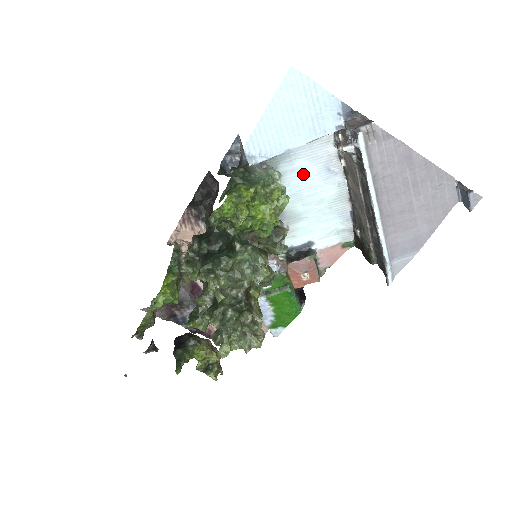
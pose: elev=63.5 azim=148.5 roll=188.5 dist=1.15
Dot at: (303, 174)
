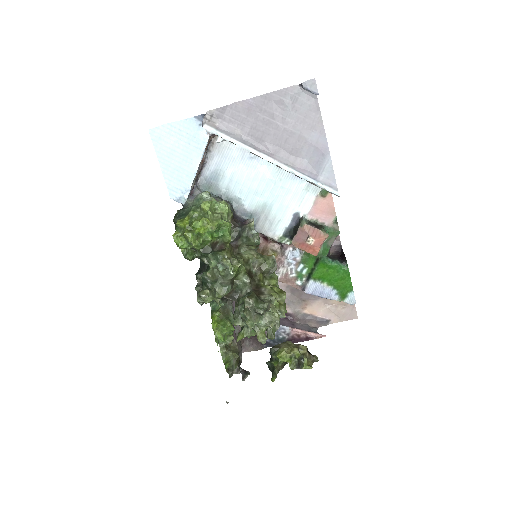
Dot at: (239, 177)
